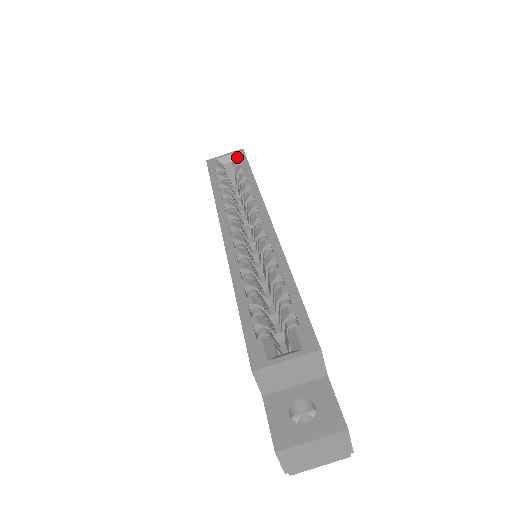
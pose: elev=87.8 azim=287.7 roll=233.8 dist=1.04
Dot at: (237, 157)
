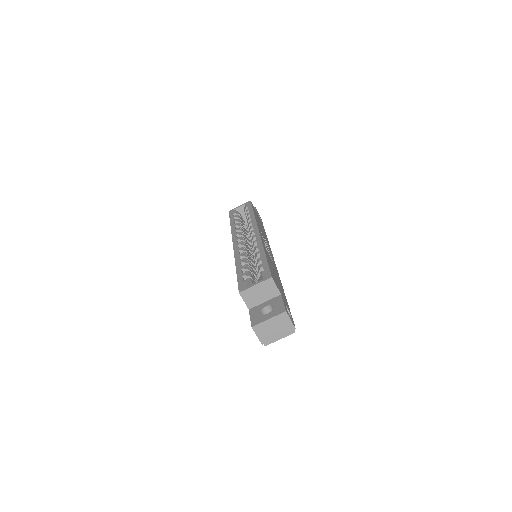
Dot at: (246, 206)
